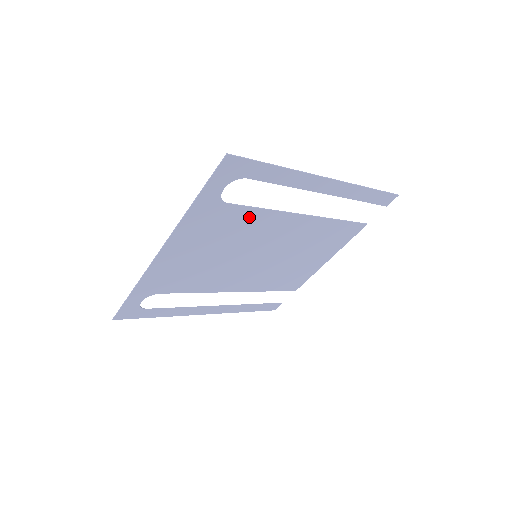
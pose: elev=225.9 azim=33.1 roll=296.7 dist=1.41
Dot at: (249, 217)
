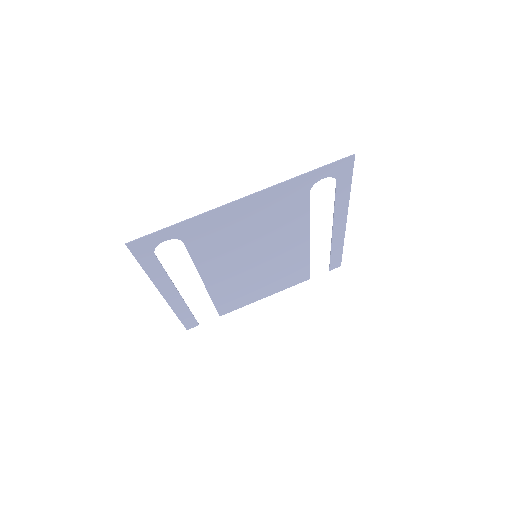
Dot at: (299, 215)
